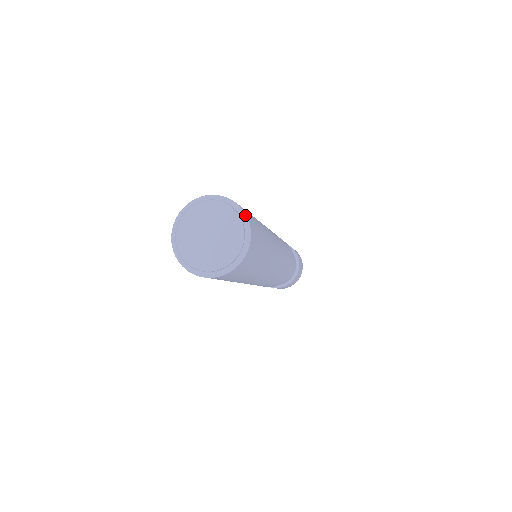
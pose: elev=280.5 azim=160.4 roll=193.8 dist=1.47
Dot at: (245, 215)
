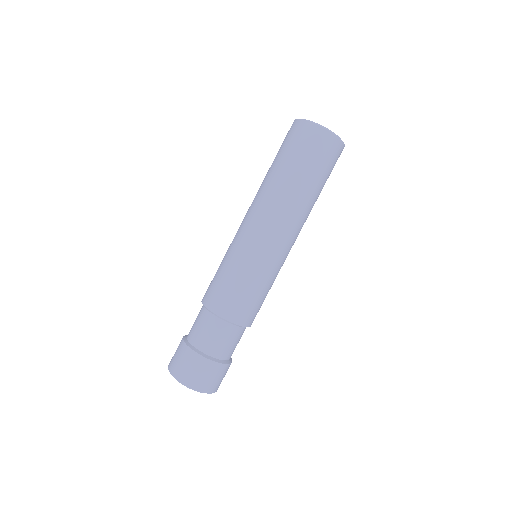
Dot at: occluded
